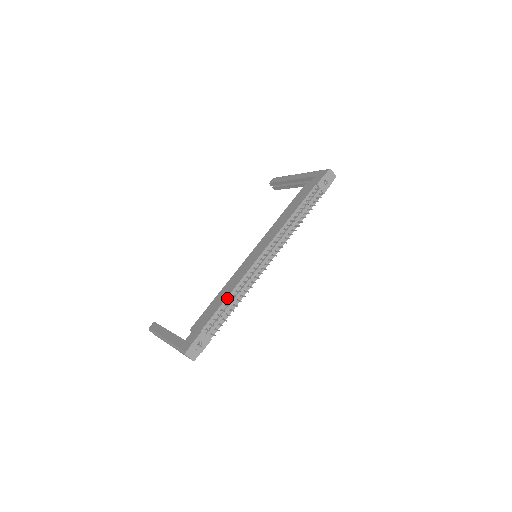
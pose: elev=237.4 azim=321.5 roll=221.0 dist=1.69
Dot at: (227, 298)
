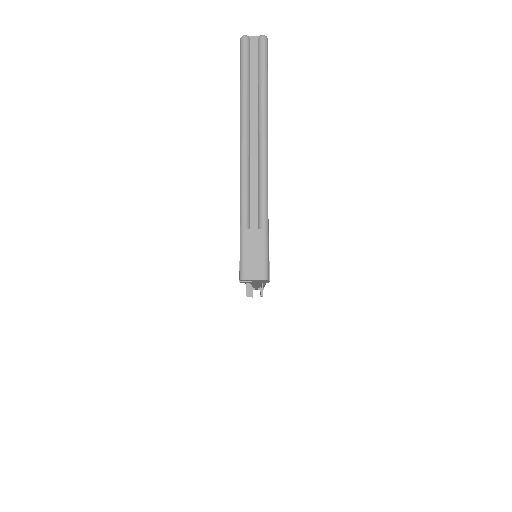
Dot at: occluded
